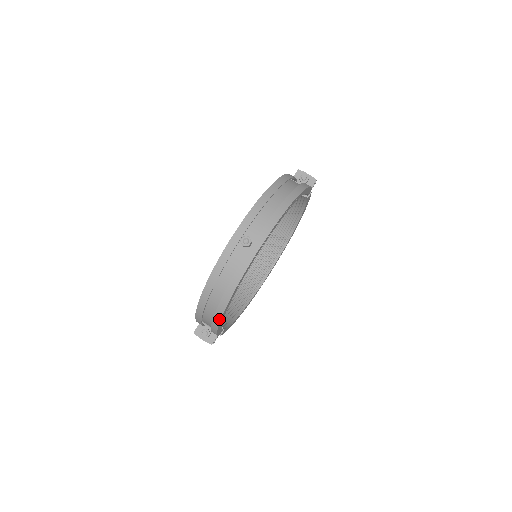
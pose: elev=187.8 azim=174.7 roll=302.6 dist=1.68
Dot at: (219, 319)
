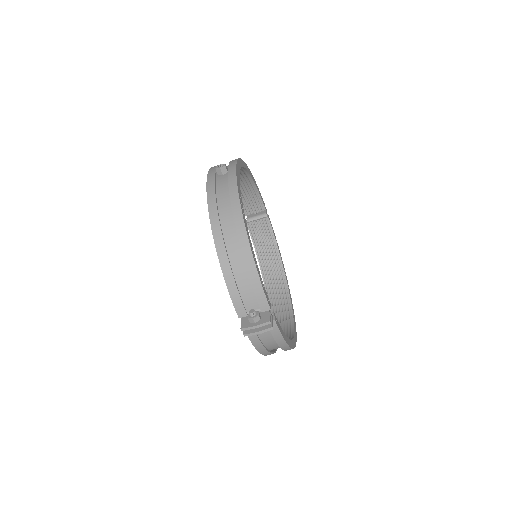
Dot at: (246, 241)
